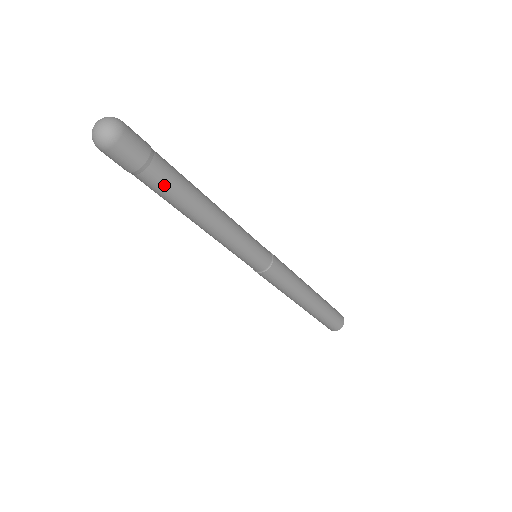
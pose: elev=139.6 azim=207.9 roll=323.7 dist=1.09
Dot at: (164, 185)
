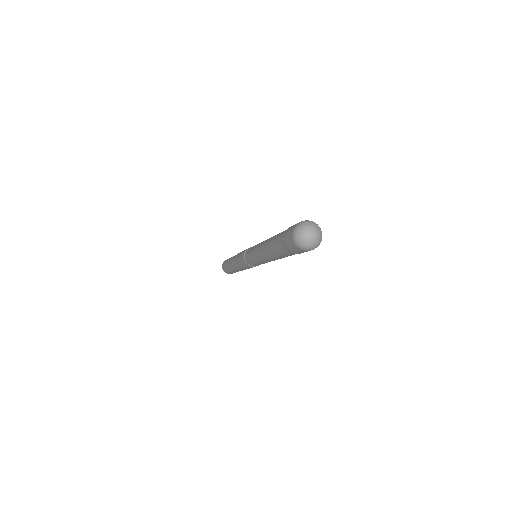
Dot at: (291, 255)
